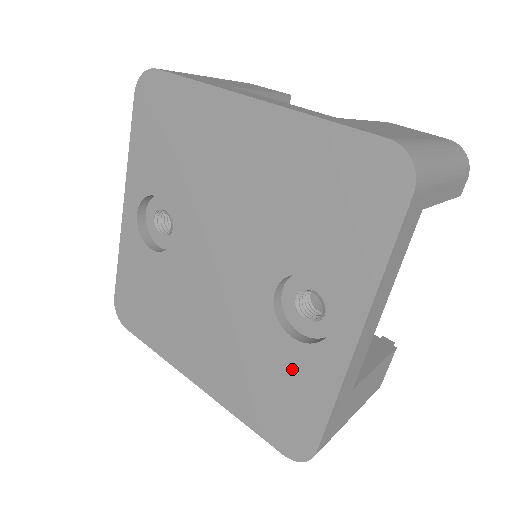
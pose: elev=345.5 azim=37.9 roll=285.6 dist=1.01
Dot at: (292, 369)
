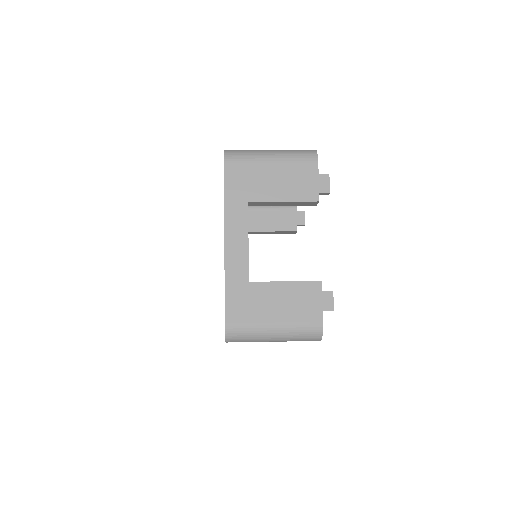
Dot at: occluded
